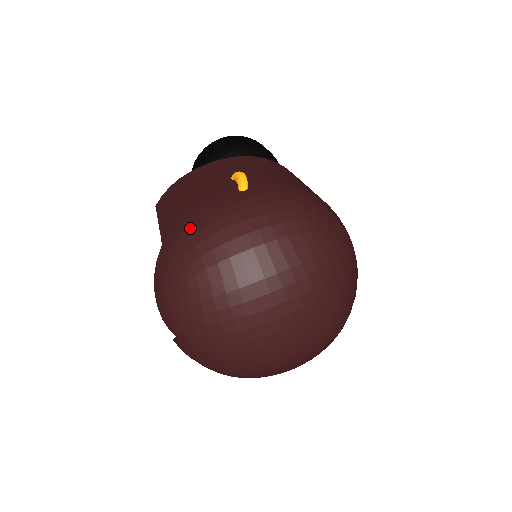
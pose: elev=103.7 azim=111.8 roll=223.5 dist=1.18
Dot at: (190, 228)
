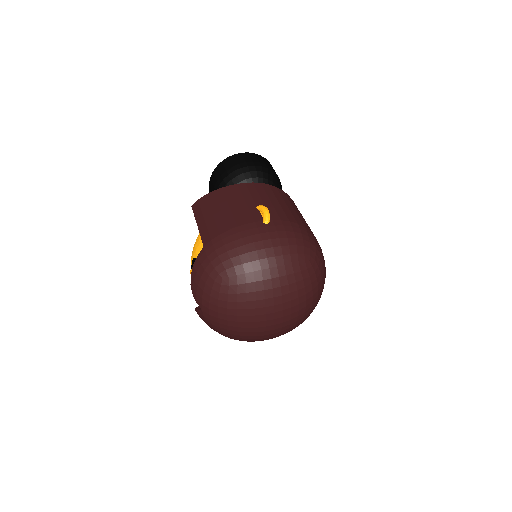
Dot at: (228, 244)
